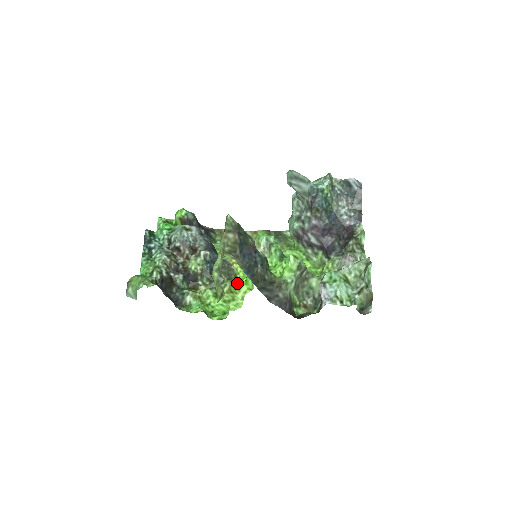
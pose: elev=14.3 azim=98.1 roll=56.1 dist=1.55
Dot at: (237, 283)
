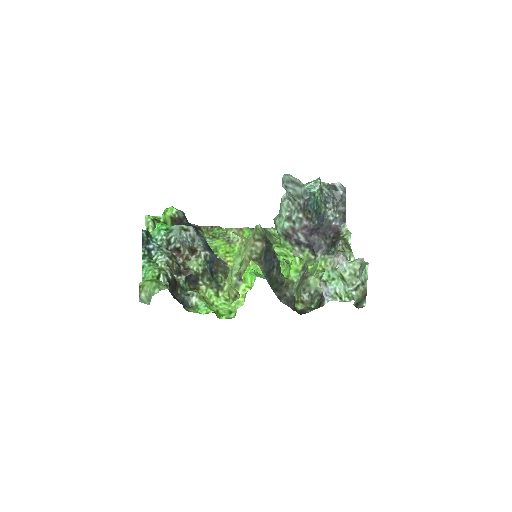
Dot at: occluded
